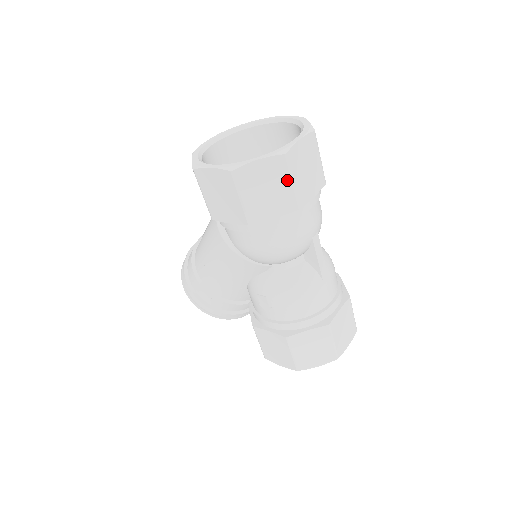
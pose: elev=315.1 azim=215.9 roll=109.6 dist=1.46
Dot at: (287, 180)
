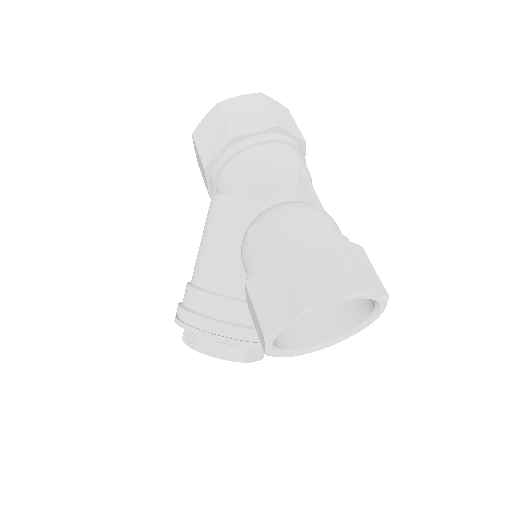
Dot at: (264, 107)
